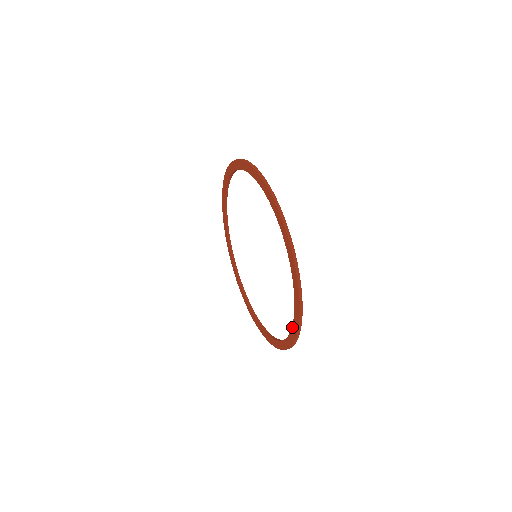
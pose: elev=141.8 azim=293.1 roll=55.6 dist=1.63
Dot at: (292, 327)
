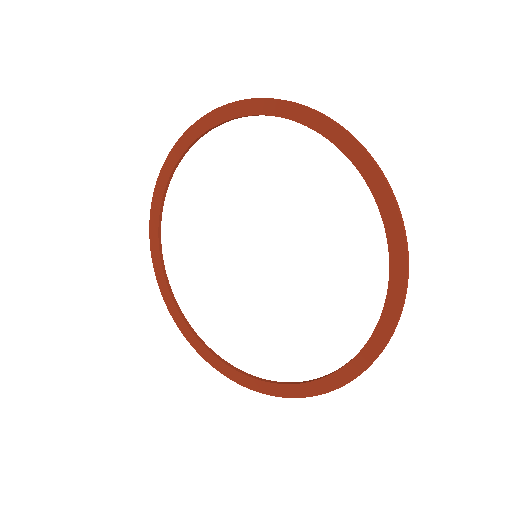
Dot at: (368, 342)
